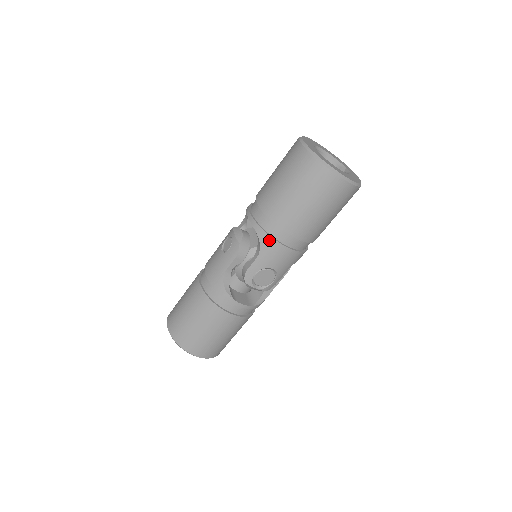
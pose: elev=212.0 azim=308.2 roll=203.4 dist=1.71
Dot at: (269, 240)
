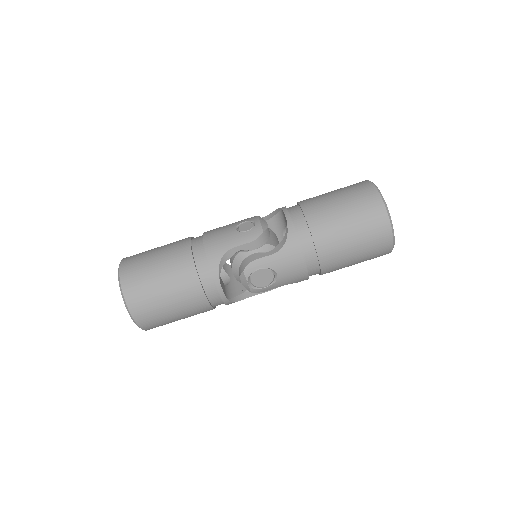
Dot at: (296, 245)
